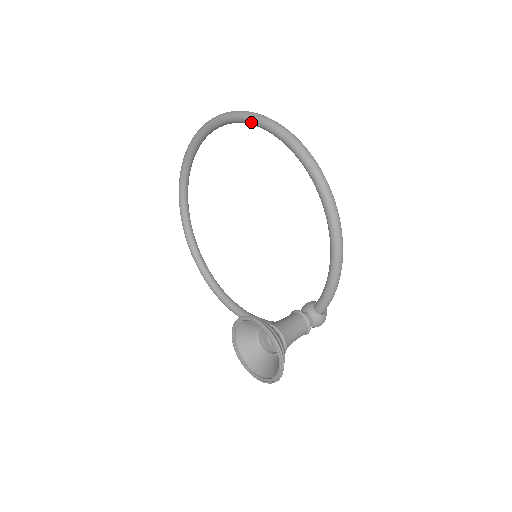
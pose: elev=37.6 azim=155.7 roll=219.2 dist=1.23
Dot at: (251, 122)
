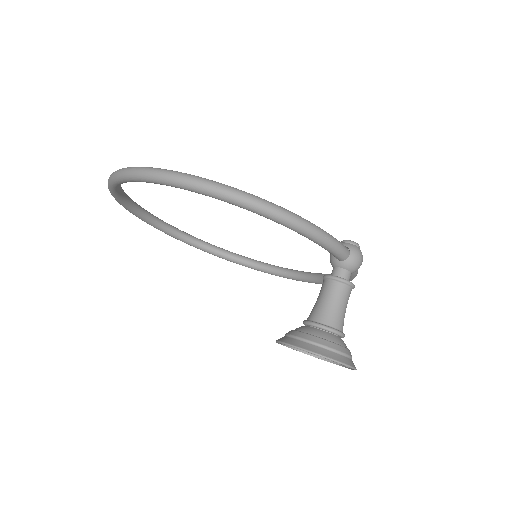
Dot at: (117, 185)
